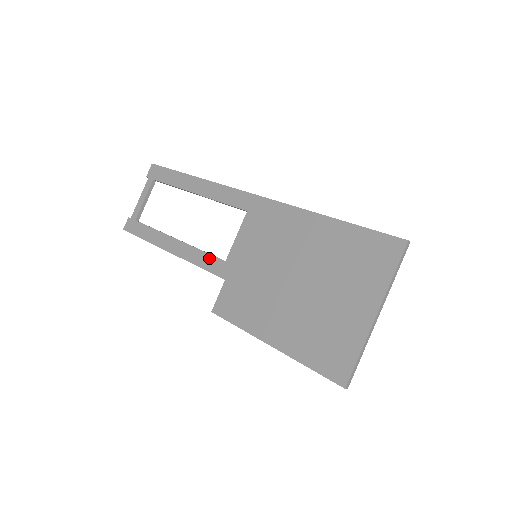
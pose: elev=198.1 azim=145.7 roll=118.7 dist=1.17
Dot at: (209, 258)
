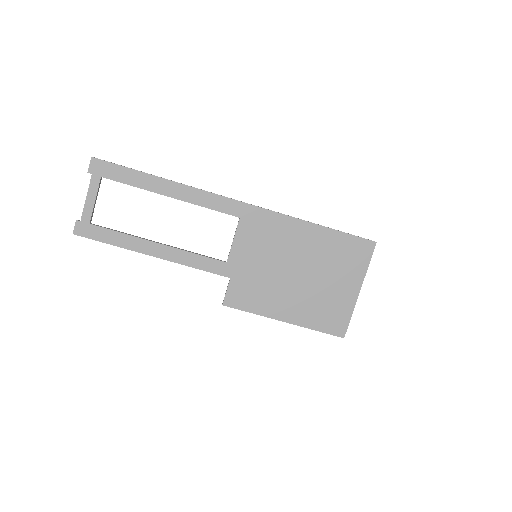
Dot at: (207, 261)
